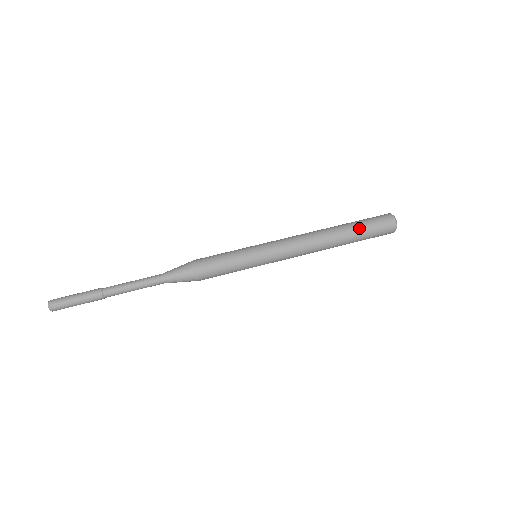
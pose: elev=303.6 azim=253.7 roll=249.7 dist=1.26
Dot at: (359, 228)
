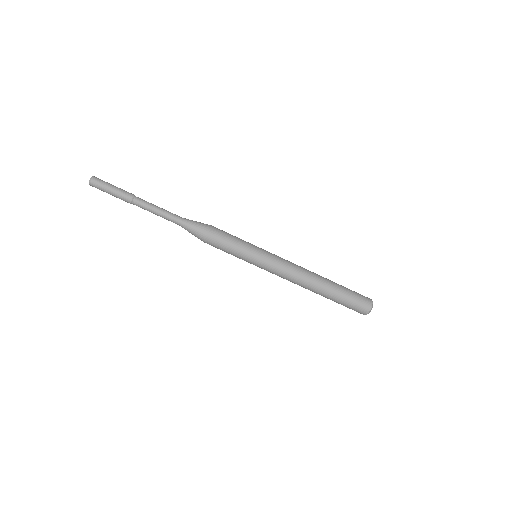
Dot at: (340, 298)
